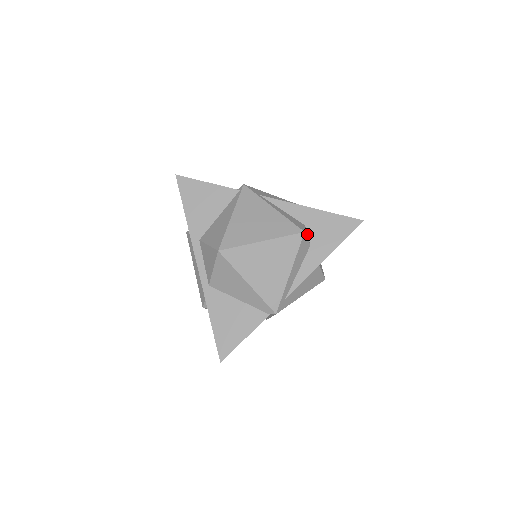
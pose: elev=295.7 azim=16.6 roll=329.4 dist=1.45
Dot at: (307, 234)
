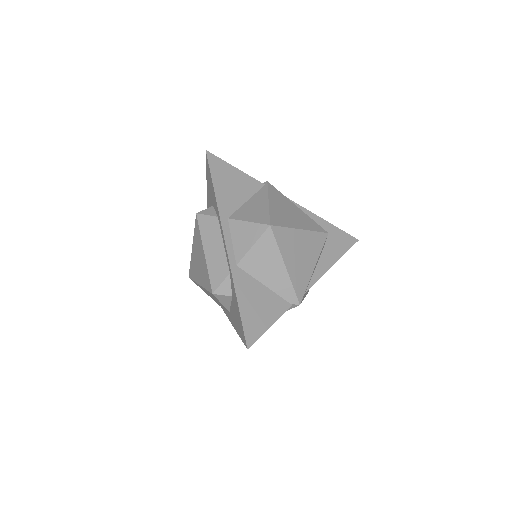
Dot at: occluded
